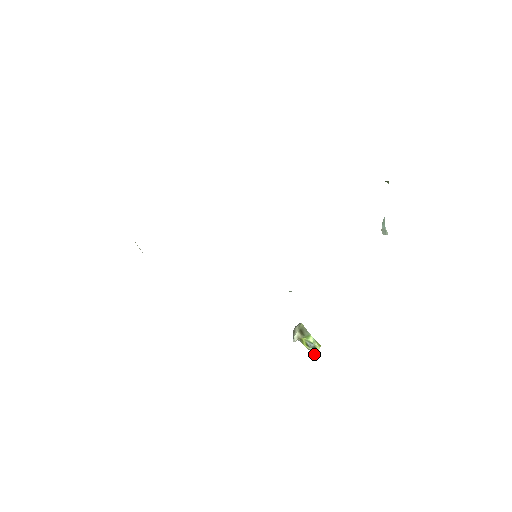
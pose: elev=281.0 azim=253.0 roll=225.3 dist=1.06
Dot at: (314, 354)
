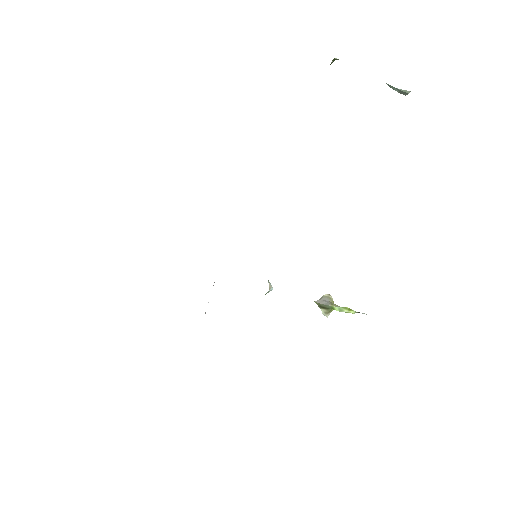
Dot at: (362, 313)
